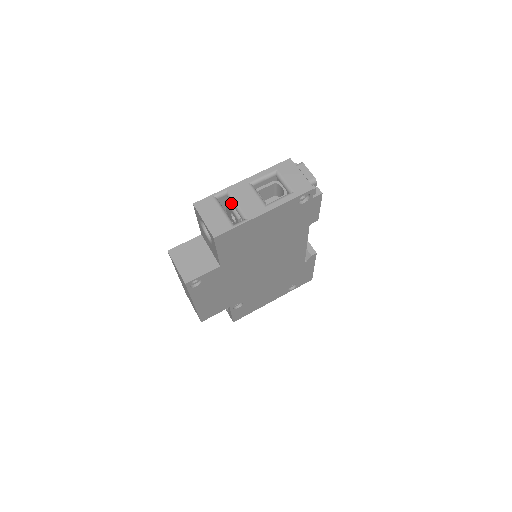
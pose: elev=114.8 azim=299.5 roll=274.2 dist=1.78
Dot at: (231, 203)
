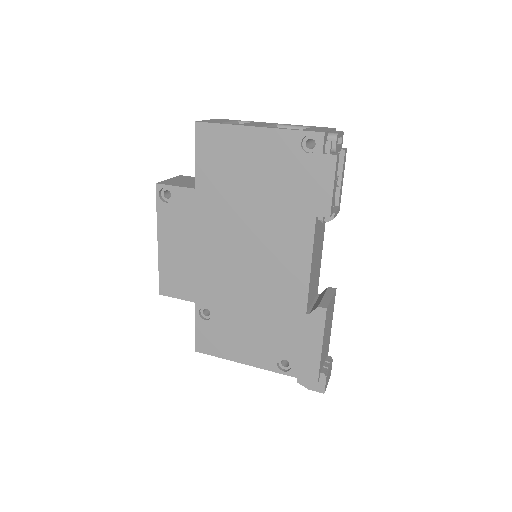
Dot at: occluded
